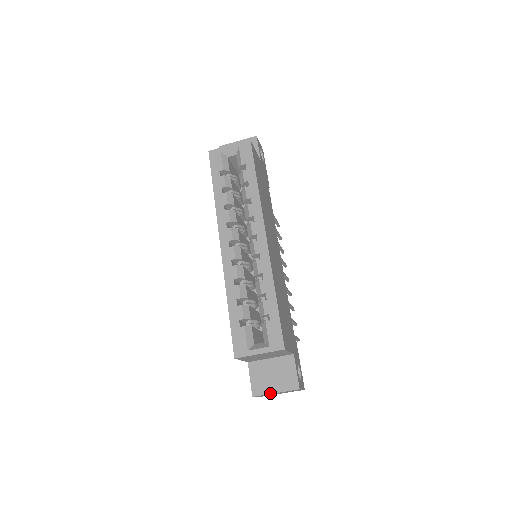
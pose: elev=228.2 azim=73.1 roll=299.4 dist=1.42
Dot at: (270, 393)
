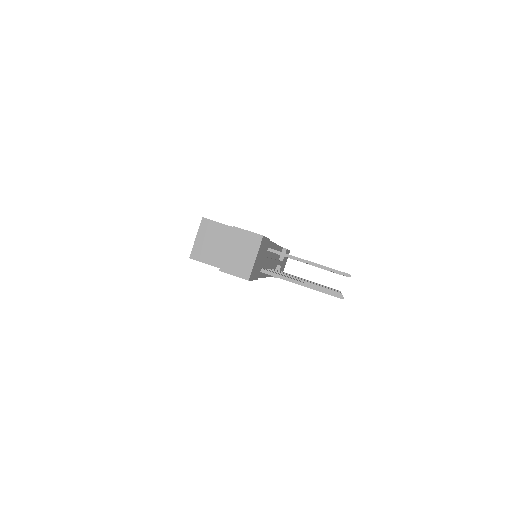
Dot at: (225, 254)
